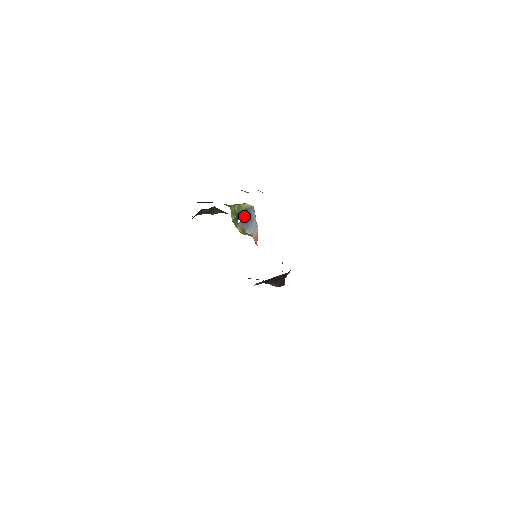
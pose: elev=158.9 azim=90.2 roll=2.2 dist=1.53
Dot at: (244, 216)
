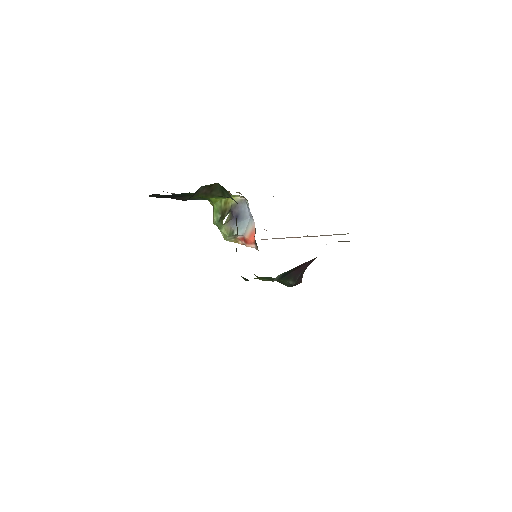
Dot at: (229, 215)
